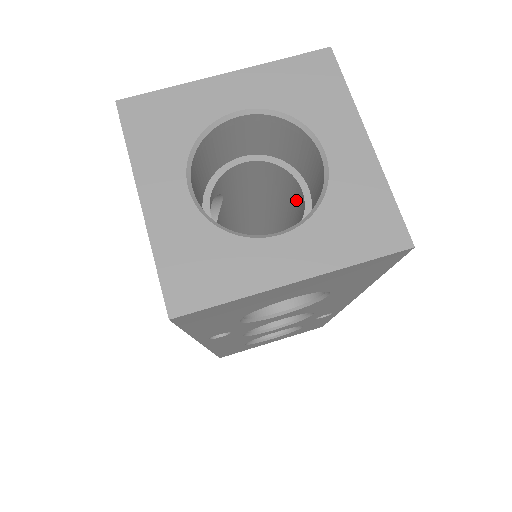
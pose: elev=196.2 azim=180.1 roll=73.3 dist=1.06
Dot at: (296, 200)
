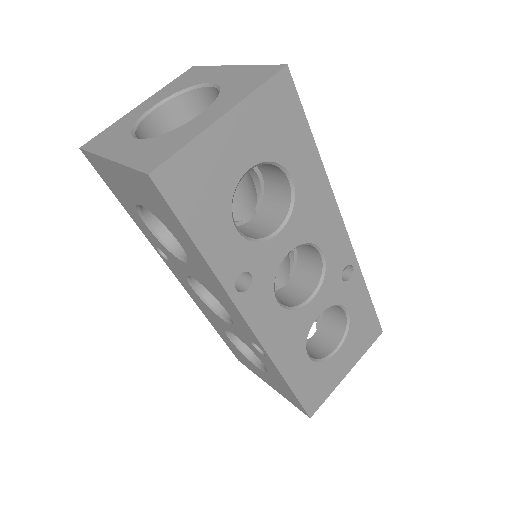
Dot at: occluded
